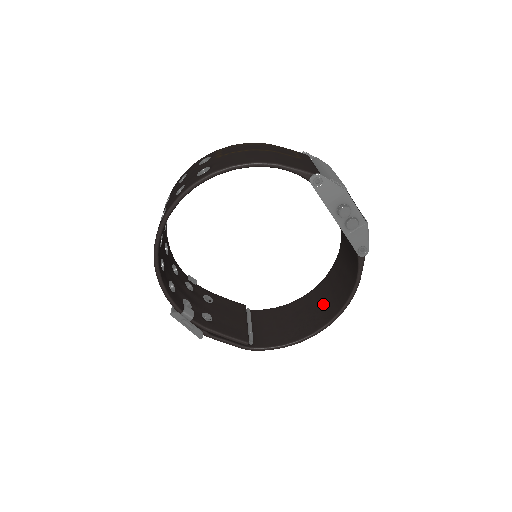
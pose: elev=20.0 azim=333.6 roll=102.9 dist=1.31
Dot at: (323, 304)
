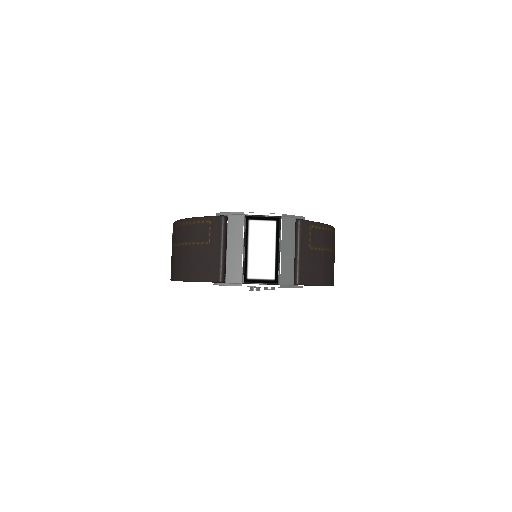
Dot at: occluded
